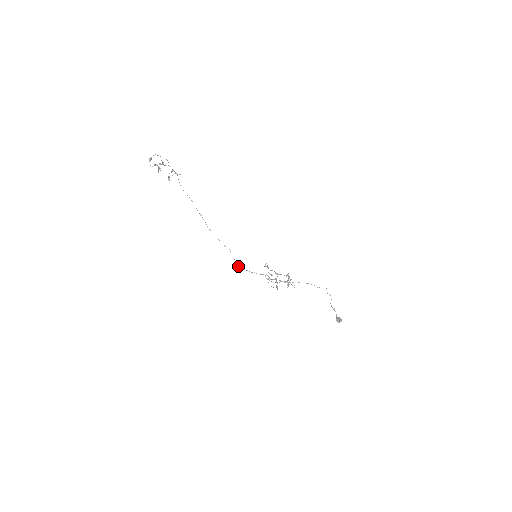
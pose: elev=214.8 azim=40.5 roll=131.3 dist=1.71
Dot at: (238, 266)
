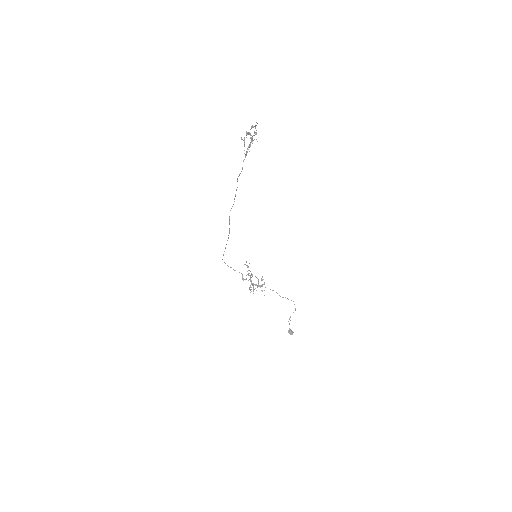
Dot at: occluded
